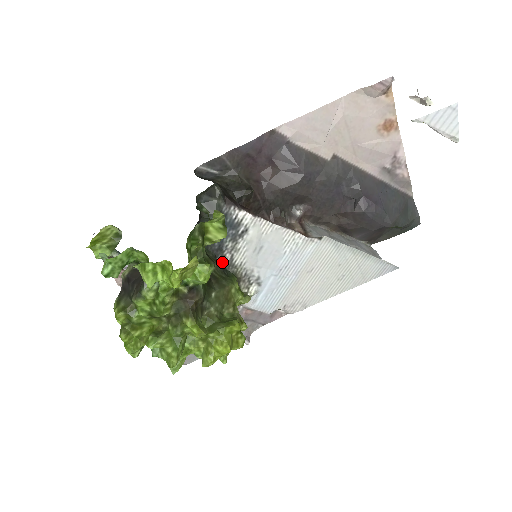
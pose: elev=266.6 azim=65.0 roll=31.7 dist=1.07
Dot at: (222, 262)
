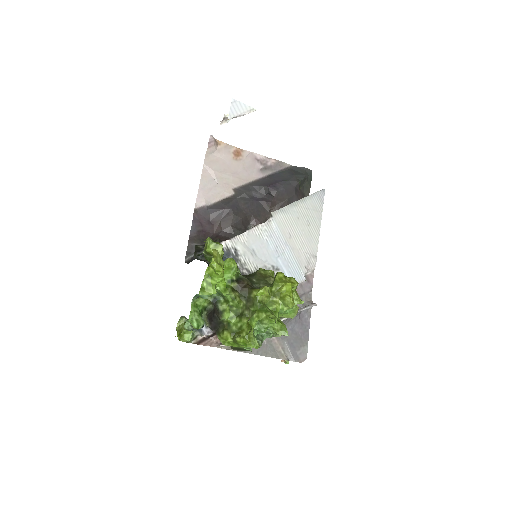
Dot at: occluded
